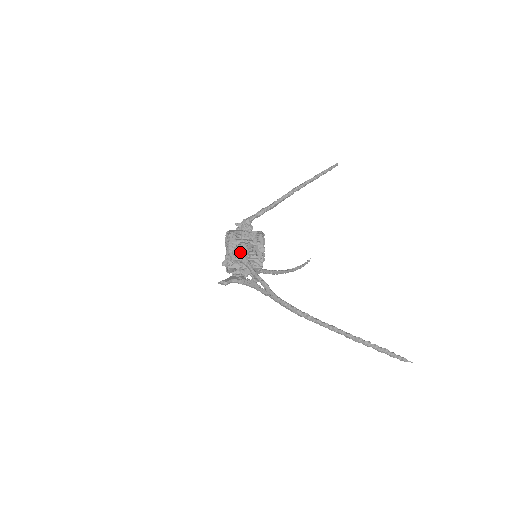
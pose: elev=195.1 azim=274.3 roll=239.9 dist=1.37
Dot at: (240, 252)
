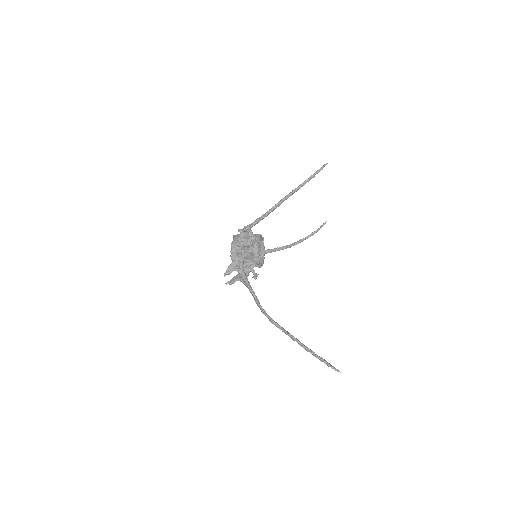
Dot at: (238, 263)
